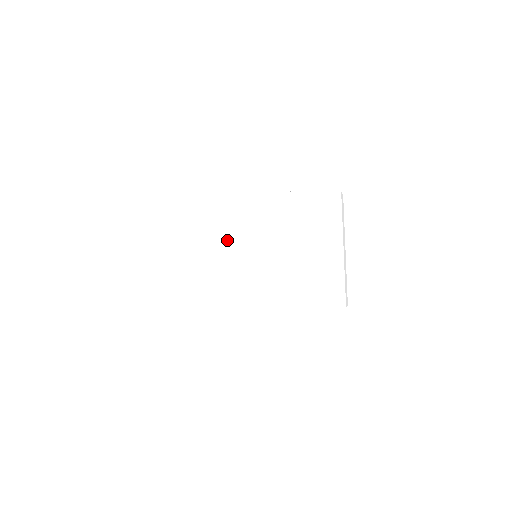
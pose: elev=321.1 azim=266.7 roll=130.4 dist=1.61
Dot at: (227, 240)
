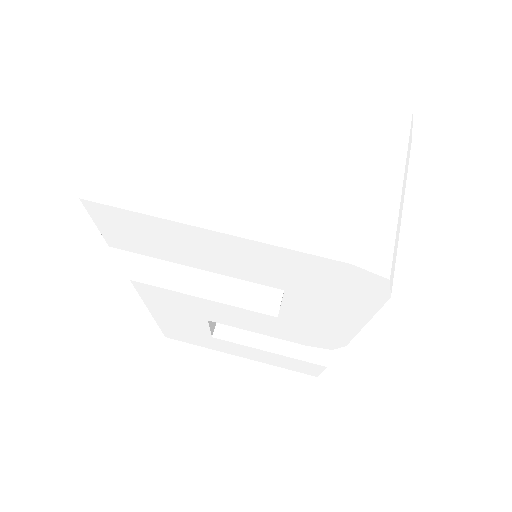
Dot at: (212, 118)
